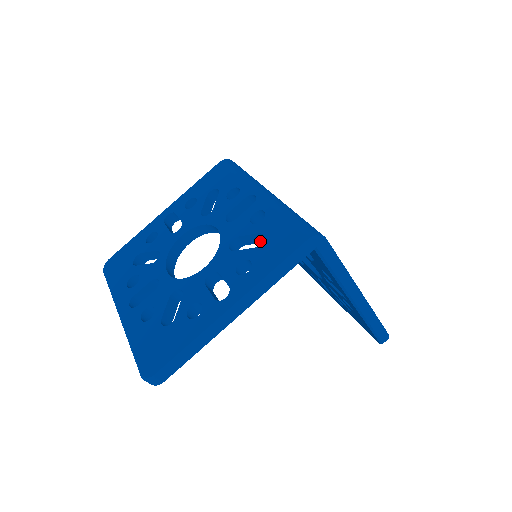
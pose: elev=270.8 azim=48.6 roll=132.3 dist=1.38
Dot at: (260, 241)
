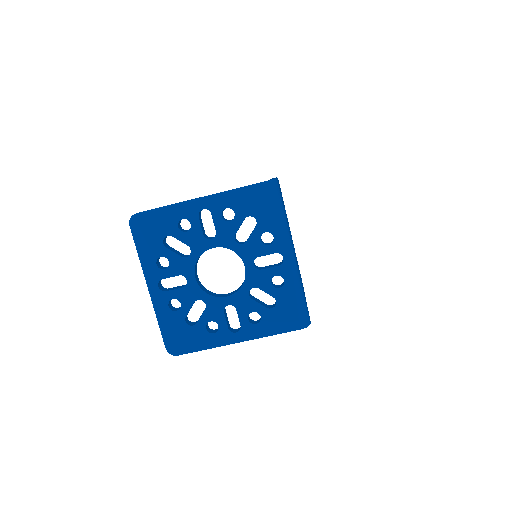
Dot at: occluded
